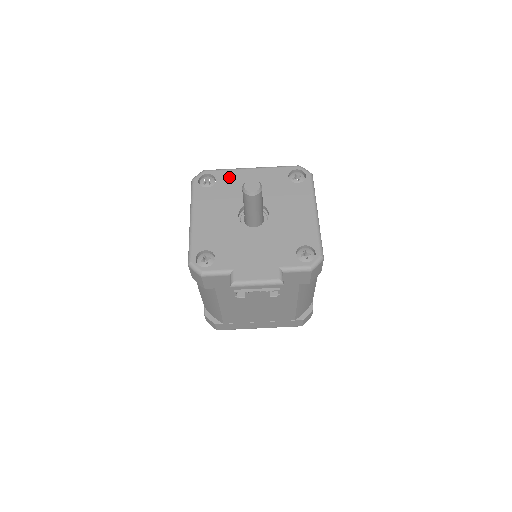
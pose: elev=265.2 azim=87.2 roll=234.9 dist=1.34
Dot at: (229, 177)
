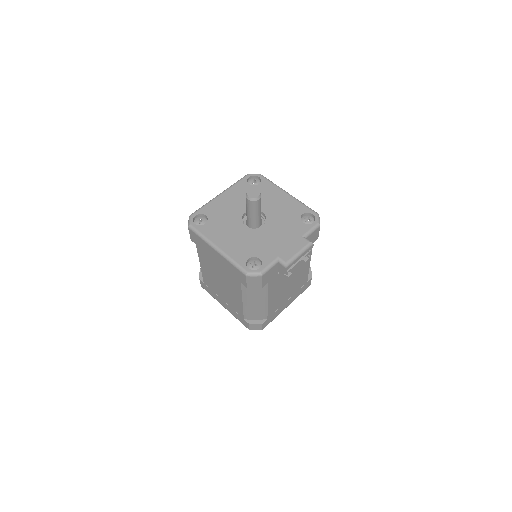
Dot at: (212, 208)
